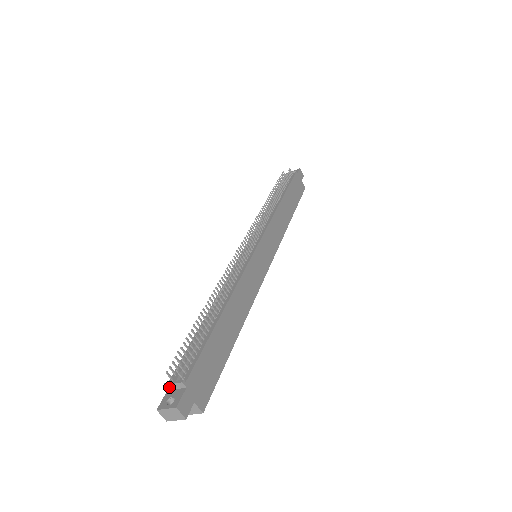
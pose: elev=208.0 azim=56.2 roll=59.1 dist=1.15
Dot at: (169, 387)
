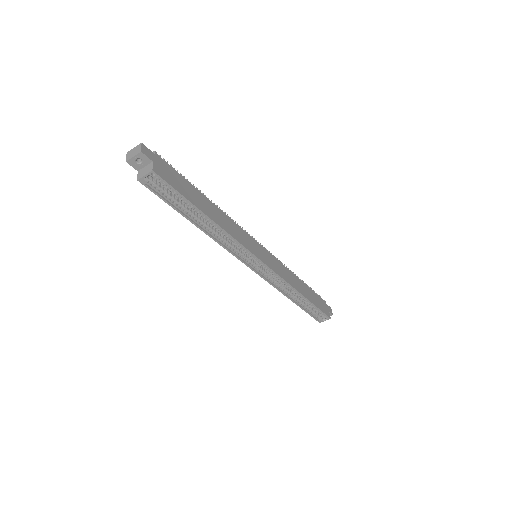
Dot at: occluded
